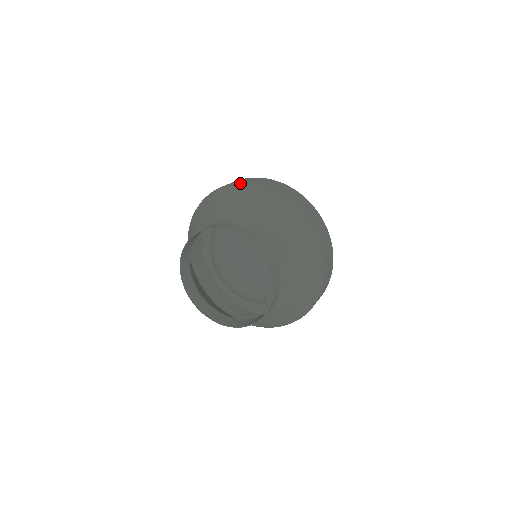
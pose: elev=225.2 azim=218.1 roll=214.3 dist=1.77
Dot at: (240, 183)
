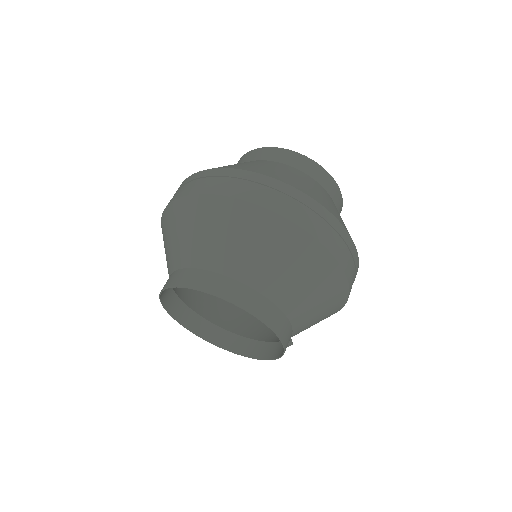
Dot at: (219, 197)
